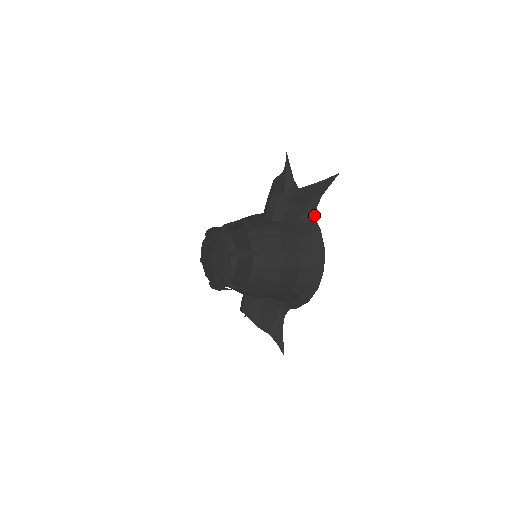
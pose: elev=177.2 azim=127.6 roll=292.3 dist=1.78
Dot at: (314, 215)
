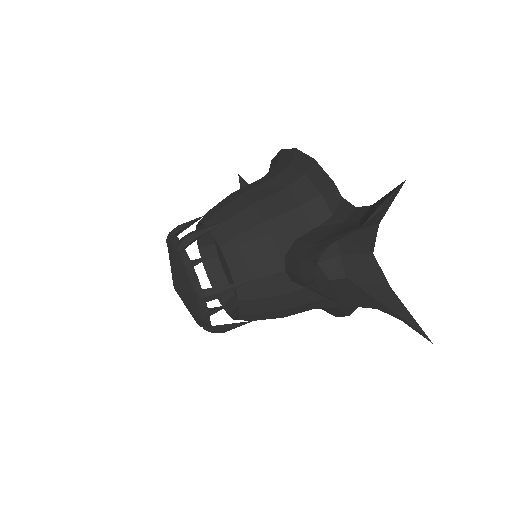
Dot at: occluded
